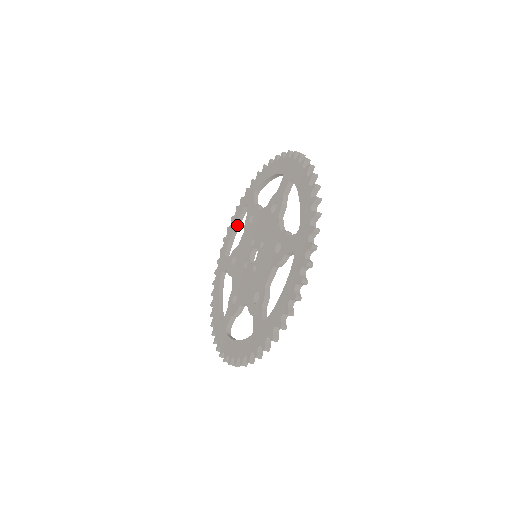
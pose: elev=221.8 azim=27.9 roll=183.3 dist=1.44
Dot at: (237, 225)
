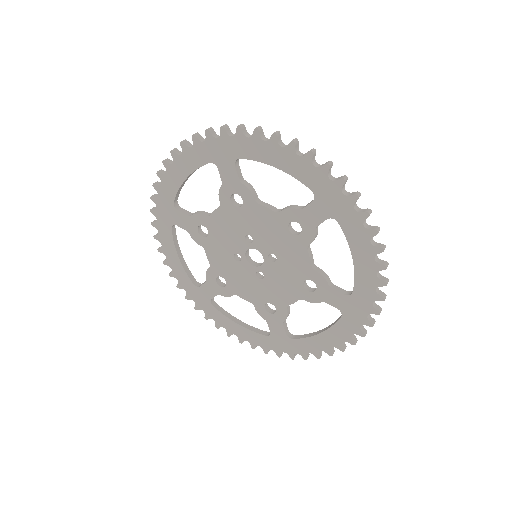
Dot at: (191, 174)
